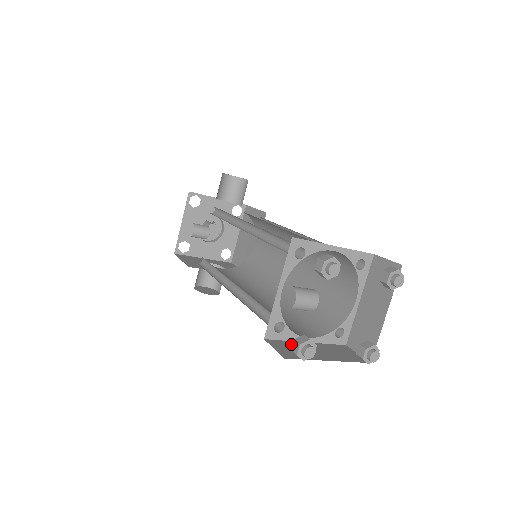
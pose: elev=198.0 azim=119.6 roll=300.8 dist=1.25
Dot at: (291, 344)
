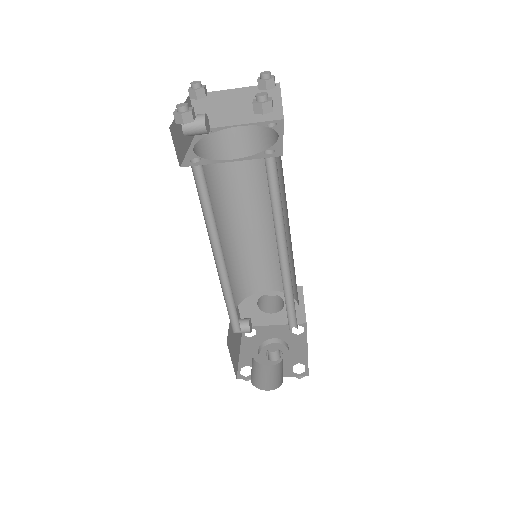
Dot at: occluded
